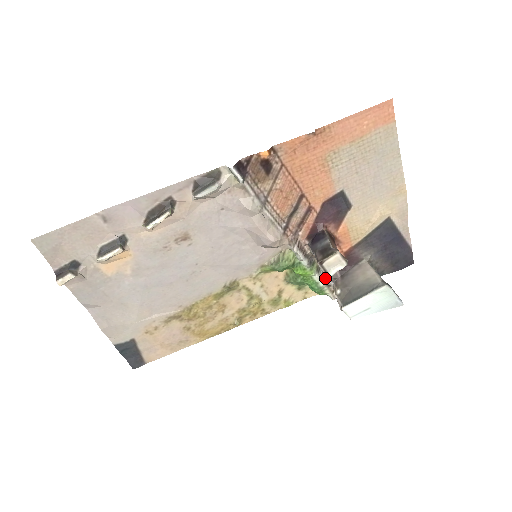
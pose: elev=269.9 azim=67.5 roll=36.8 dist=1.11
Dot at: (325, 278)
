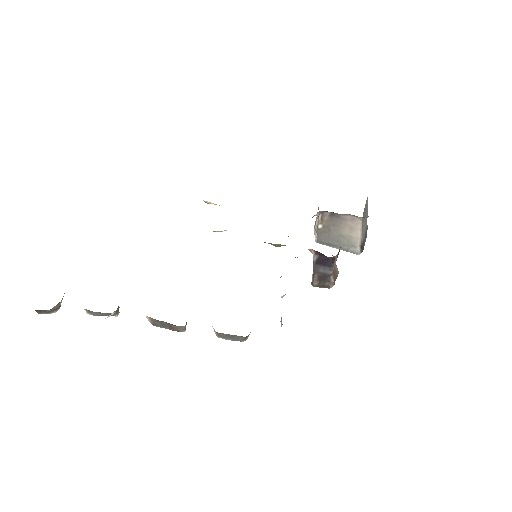
Dot at: occluded
